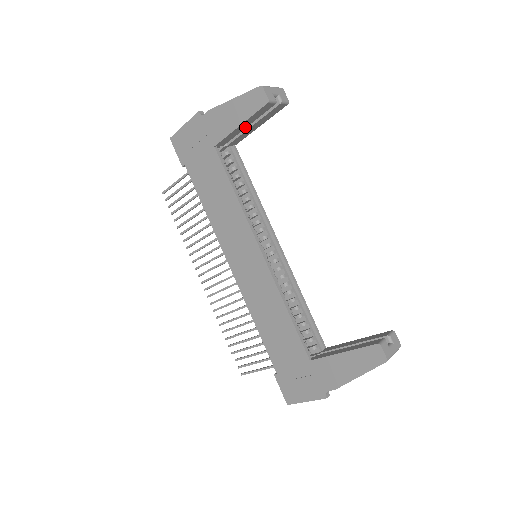
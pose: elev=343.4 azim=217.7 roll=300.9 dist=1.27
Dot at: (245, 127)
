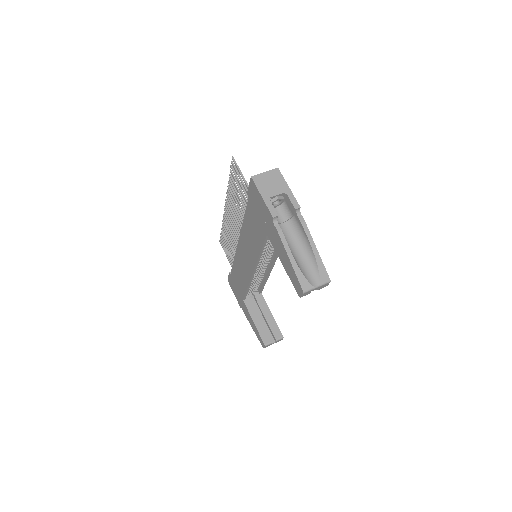
Dot at: occluded
